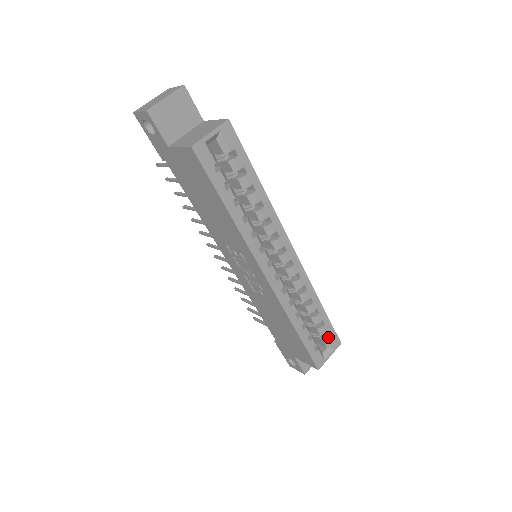
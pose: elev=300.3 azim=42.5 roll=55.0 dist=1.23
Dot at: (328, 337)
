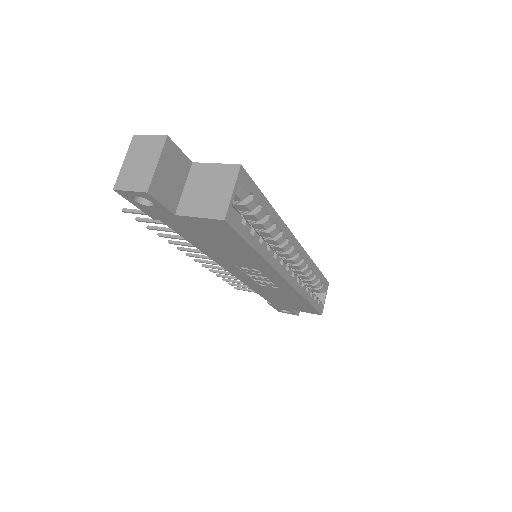
Dot at: (323, 286)
